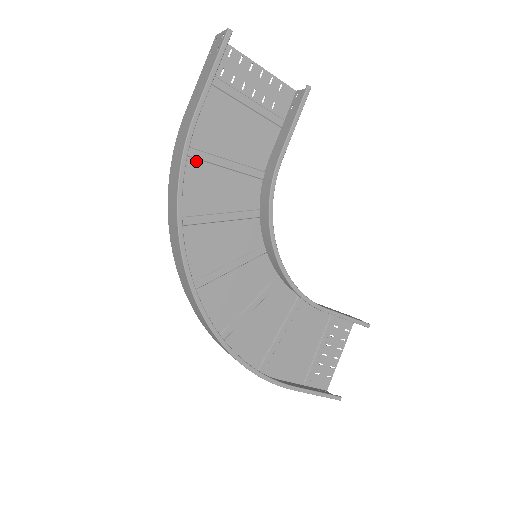
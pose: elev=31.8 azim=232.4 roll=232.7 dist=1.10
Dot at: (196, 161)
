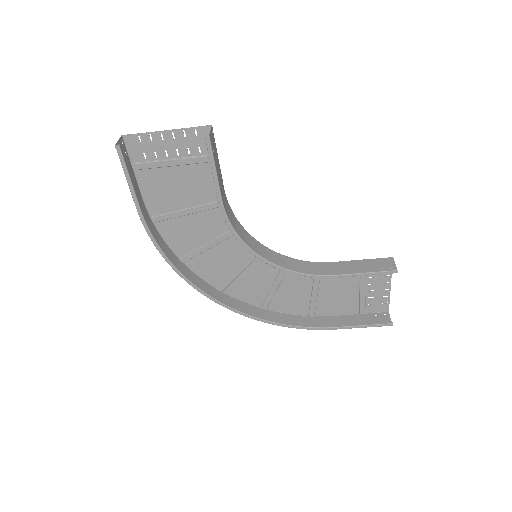
Dot at: (171, 220)
